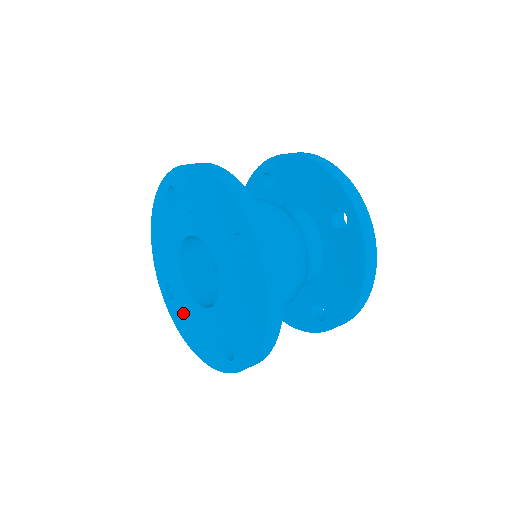
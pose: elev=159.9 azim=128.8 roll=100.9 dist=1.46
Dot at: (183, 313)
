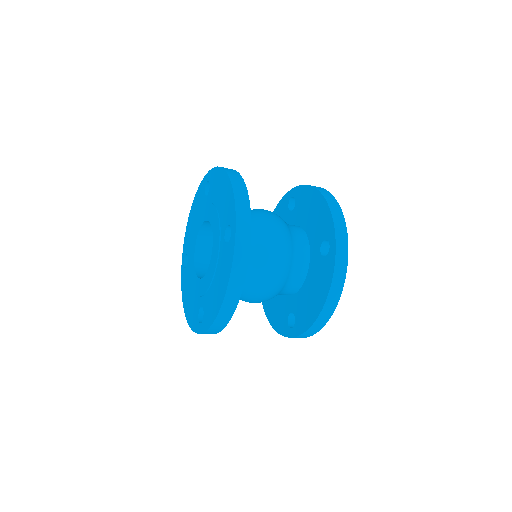
Dot at: (188, 280)
